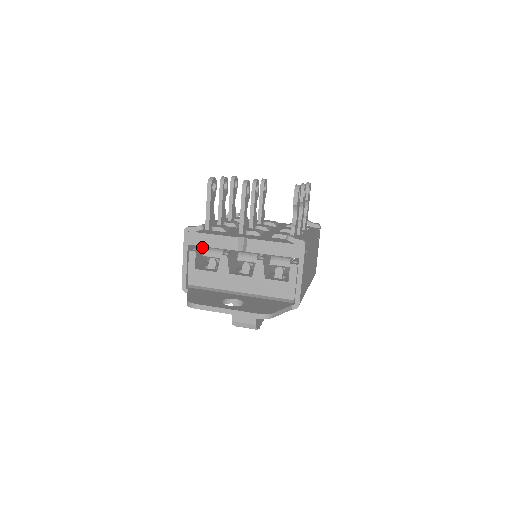
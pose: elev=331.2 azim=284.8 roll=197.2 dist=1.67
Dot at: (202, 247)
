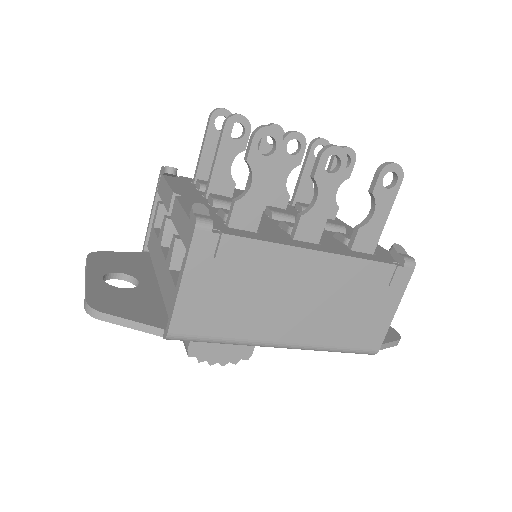
Dot at: occluded
